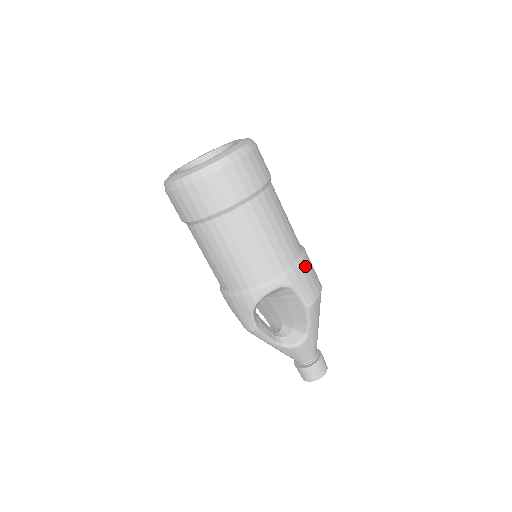
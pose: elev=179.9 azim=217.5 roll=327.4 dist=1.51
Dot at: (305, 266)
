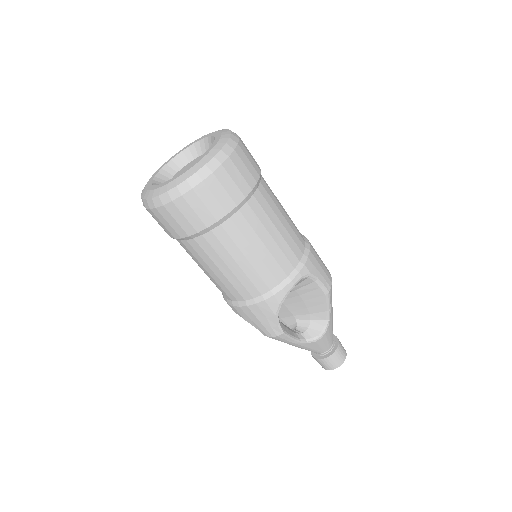
Dot at: (313, 251)
